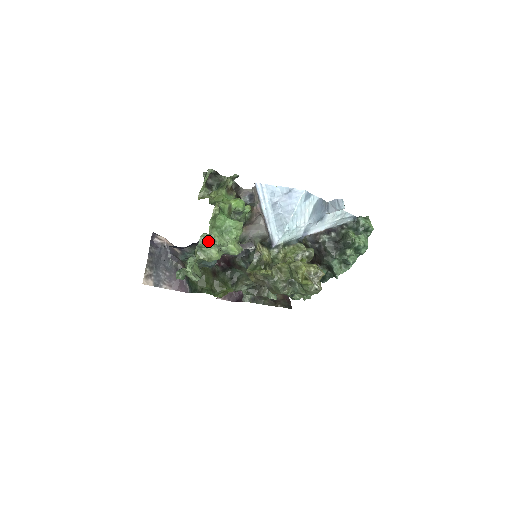
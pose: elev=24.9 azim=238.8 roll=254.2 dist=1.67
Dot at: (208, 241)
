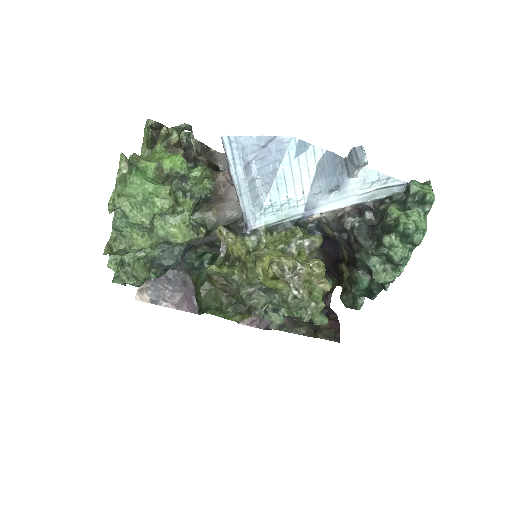
Dot at: (126, 220)
